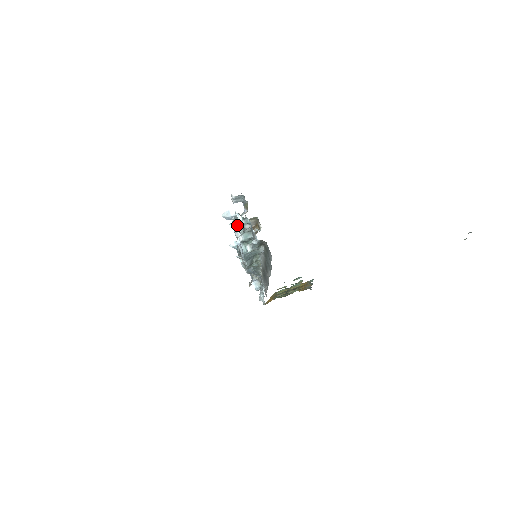
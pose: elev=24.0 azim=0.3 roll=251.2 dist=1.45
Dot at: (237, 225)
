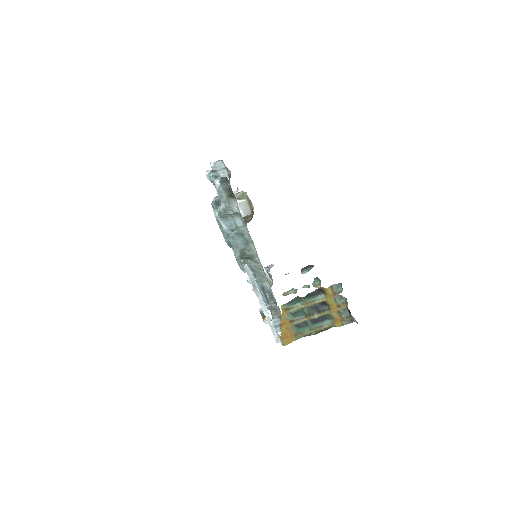
Dot at: occluded
